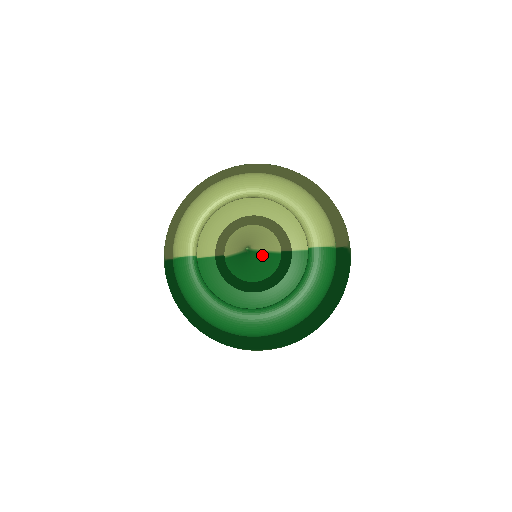
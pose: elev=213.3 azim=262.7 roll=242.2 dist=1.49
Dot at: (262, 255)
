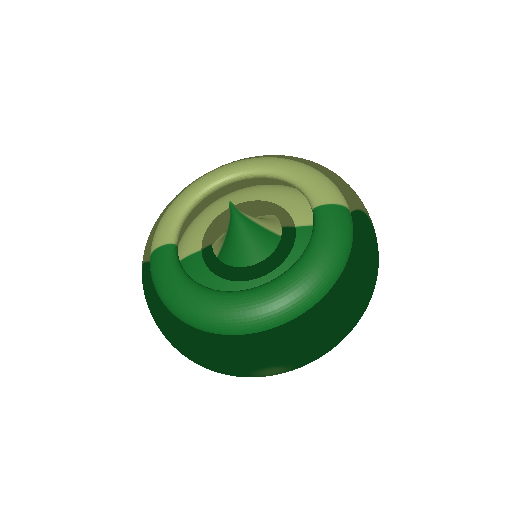
Dot at: (255, 227)
